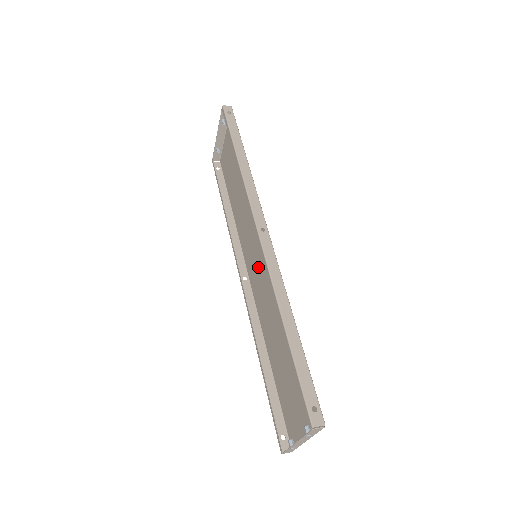
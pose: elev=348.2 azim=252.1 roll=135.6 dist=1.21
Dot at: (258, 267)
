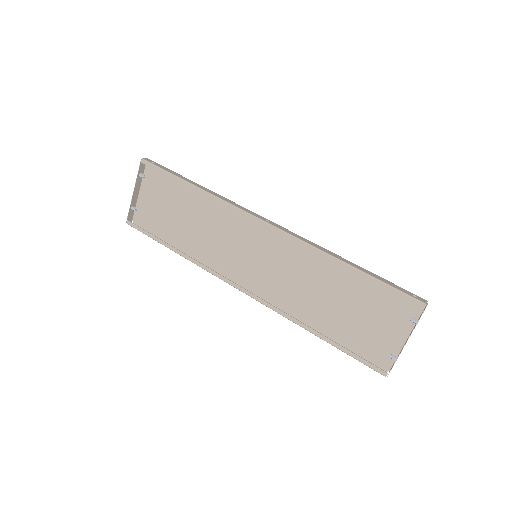
Dot at: (262, 264)
